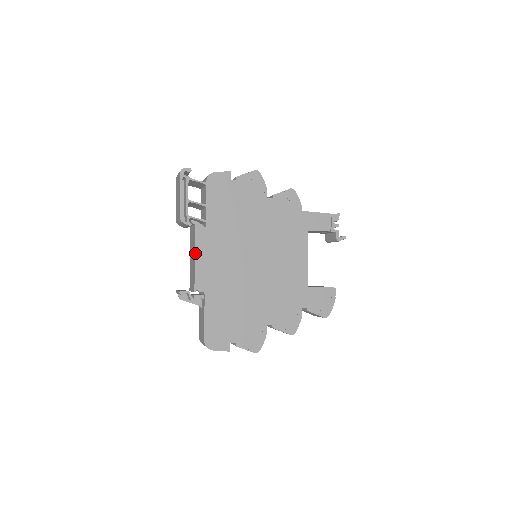
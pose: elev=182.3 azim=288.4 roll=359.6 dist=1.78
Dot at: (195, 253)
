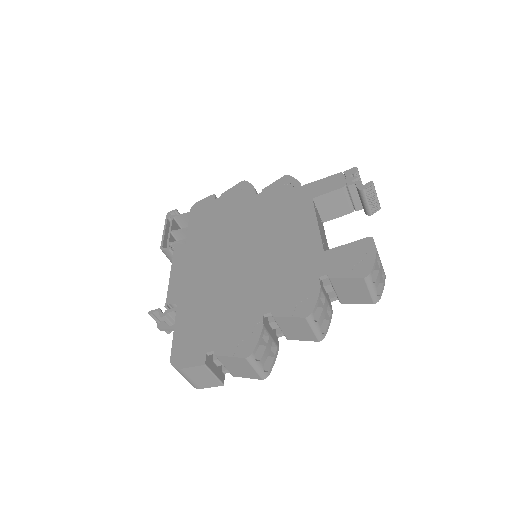
Dot at: (171, 270)
